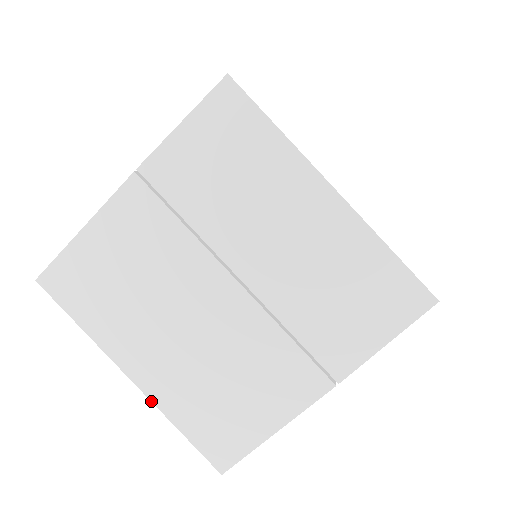
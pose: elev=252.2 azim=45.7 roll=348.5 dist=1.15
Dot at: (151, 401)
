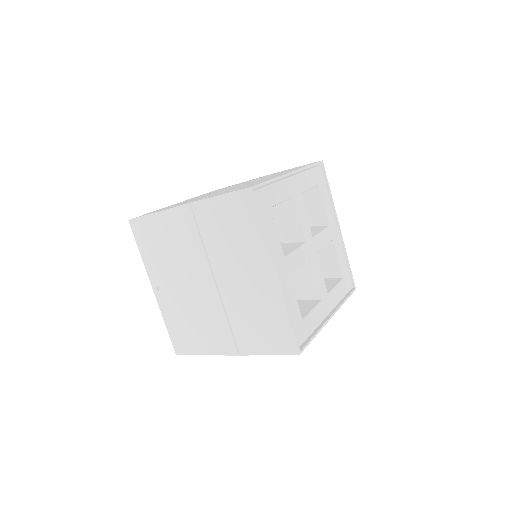
Dot at: occluded
